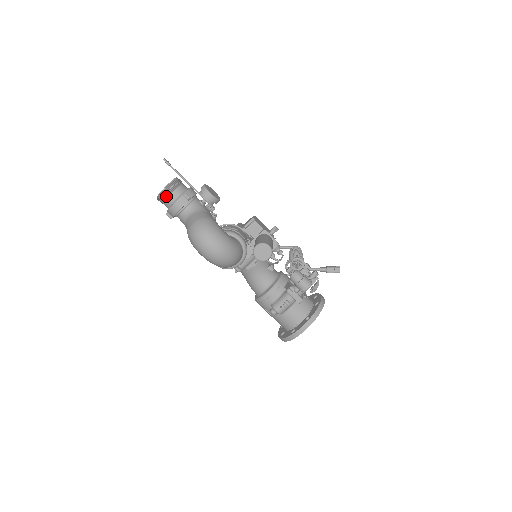
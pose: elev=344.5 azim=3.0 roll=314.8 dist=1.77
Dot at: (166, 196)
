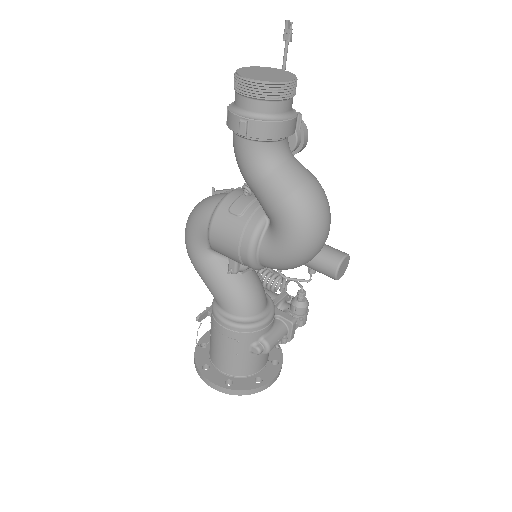
Dot at: (286, 96)
